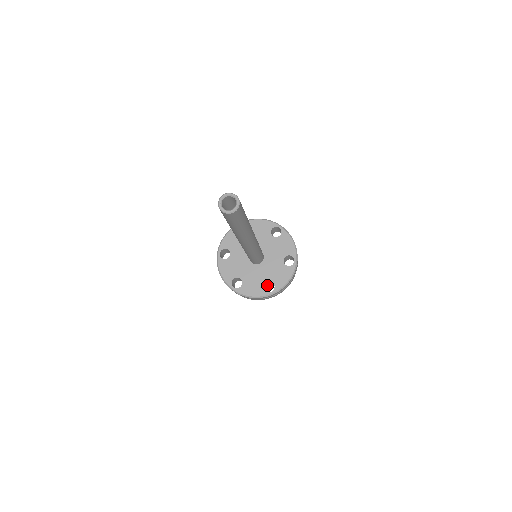
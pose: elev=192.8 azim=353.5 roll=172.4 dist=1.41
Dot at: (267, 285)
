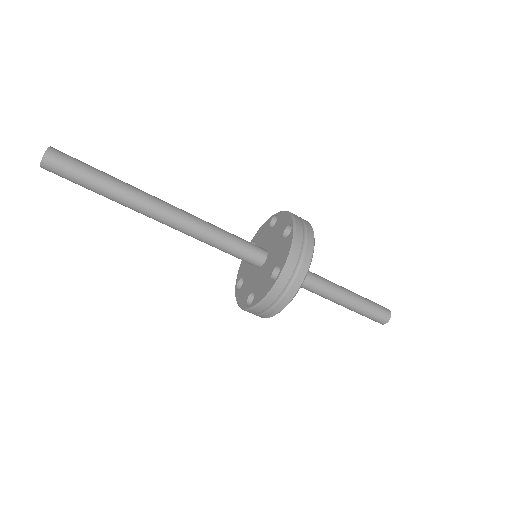
Dot at: occluded
